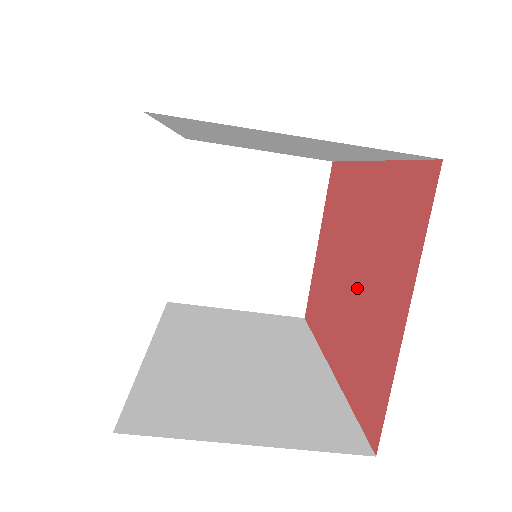
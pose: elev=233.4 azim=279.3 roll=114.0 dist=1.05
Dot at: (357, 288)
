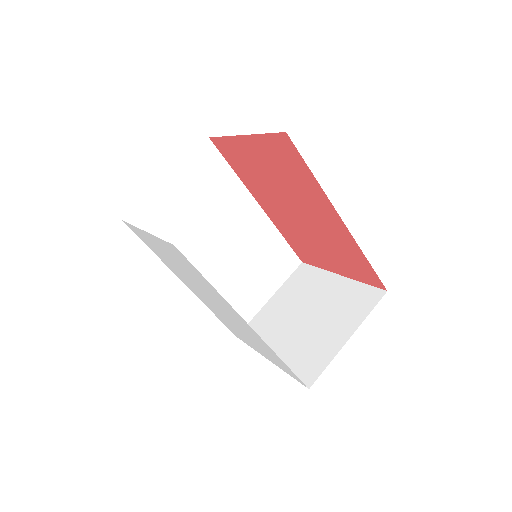
Dot at: (287, 195)
